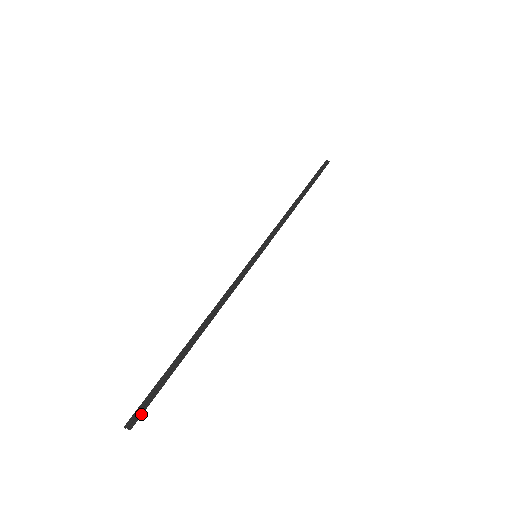
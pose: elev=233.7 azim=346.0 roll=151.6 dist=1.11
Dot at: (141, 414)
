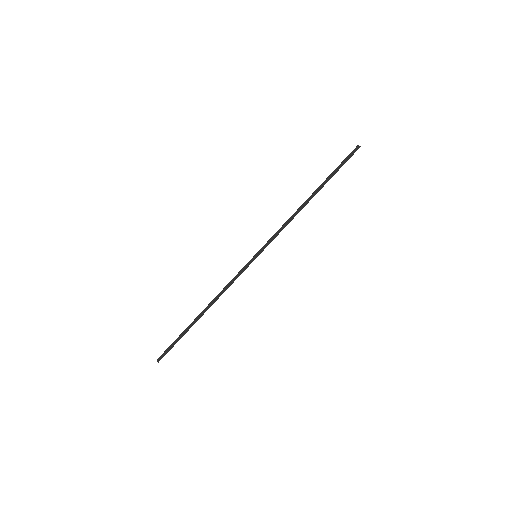
Dot at: occluded
